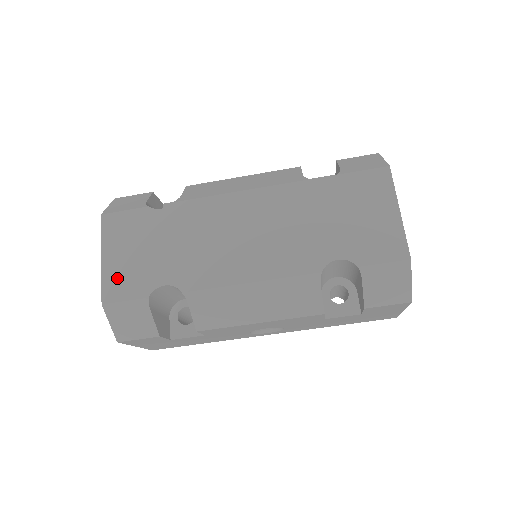
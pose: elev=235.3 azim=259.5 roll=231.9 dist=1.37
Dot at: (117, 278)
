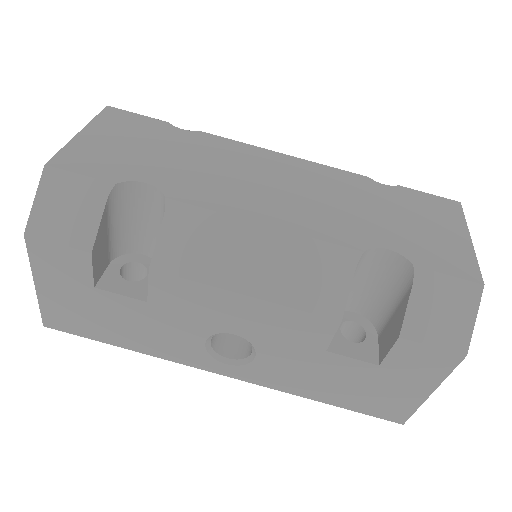
Dot at: (86, 153)
